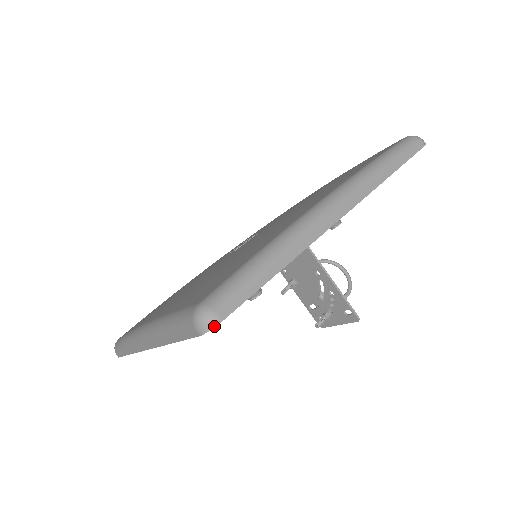
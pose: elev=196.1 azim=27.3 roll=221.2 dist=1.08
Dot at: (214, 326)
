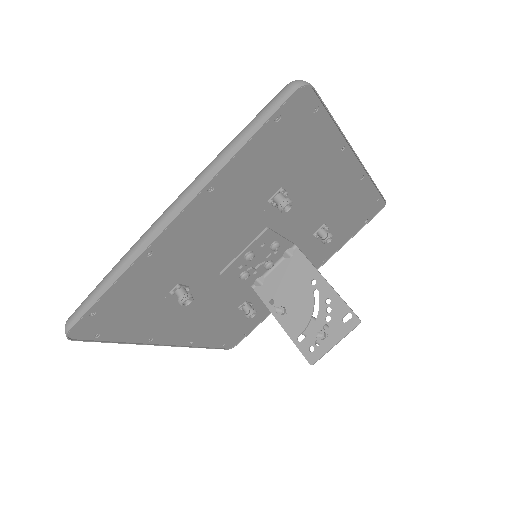
Dot at: (309, 84)
